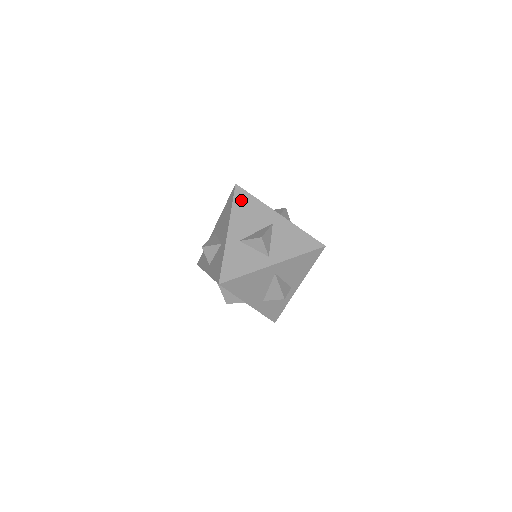
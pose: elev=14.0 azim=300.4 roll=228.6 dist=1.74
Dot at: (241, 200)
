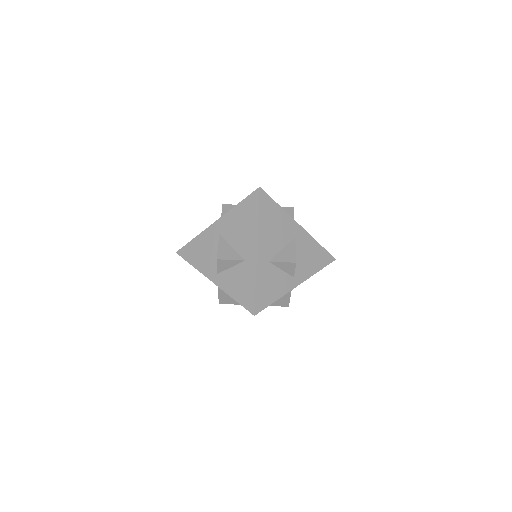
Dot at: occluded
